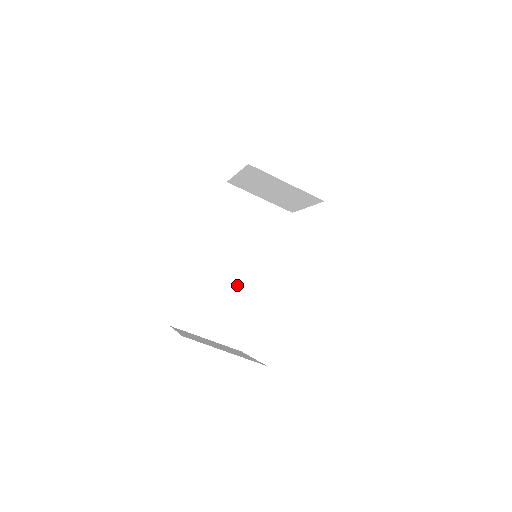
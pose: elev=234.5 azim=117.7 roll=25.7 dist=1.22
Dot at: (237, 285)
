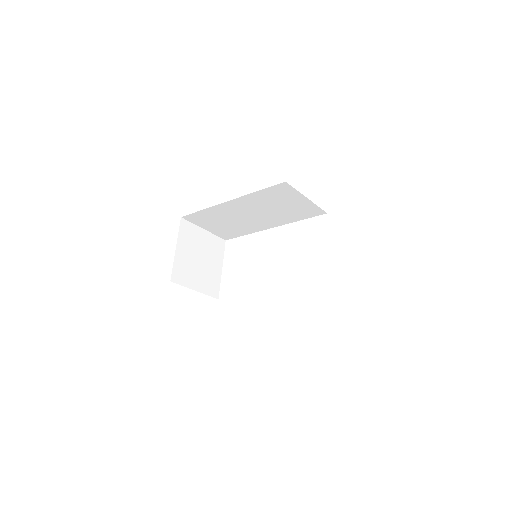
Dot at: (246, 222)
